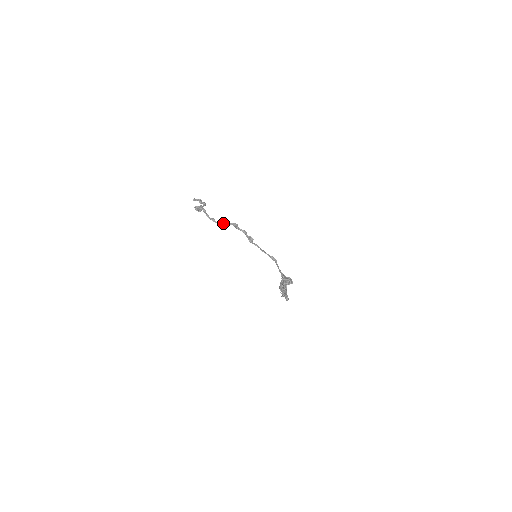
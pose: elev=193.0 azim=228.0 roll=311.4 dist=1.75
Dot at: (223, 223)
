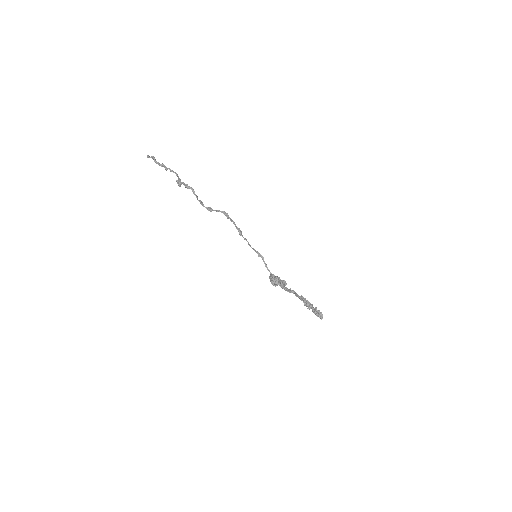
Dot at: occluded
